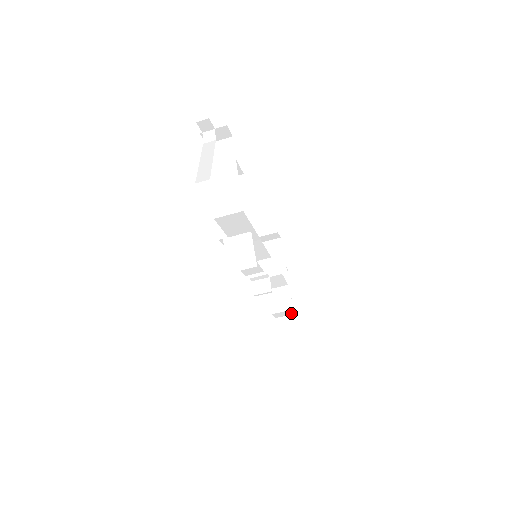
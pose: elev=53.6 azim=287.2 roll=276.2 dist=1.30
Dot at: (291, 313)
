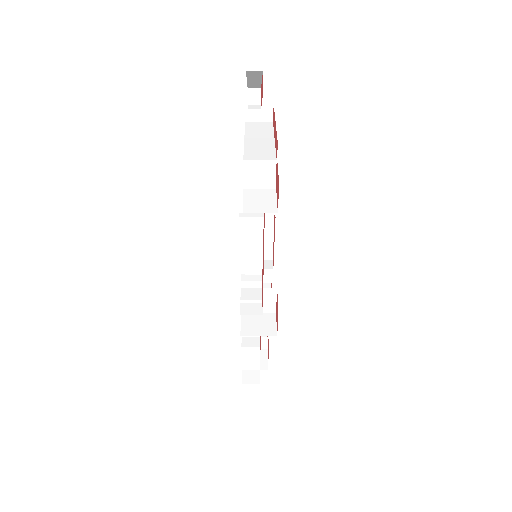
Dot at: (262, 368)
